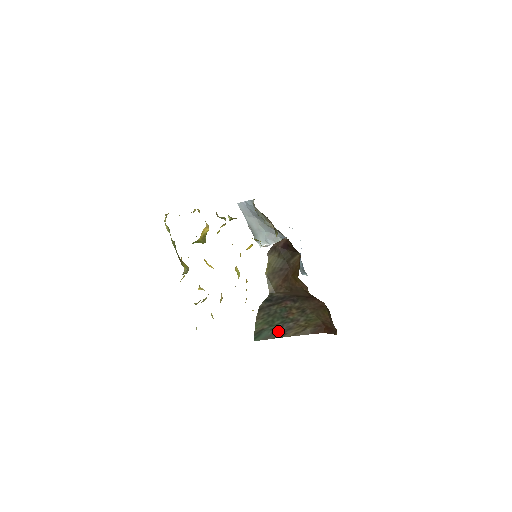
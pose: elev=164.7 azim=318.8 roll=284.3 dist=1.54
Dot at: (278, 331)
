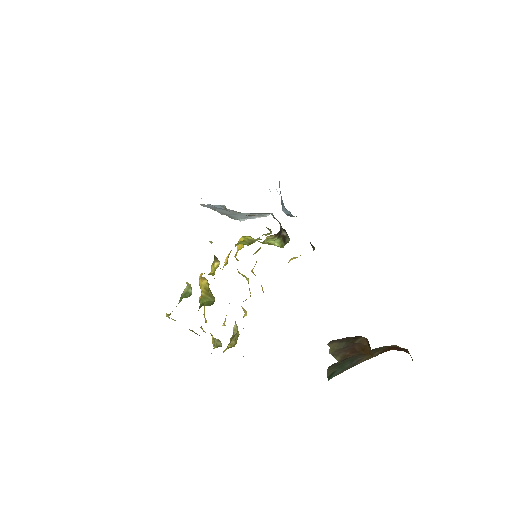
Dot at: (349, 366)
